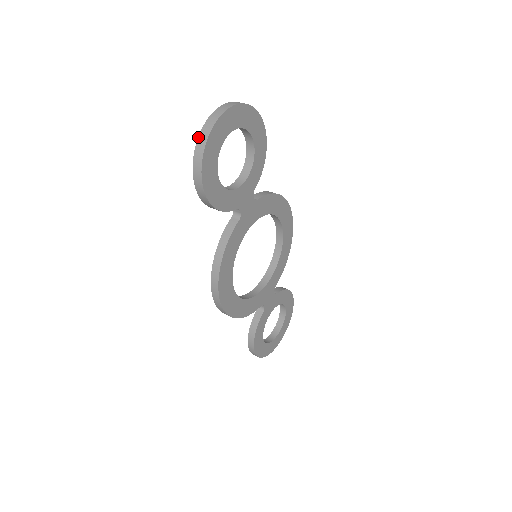
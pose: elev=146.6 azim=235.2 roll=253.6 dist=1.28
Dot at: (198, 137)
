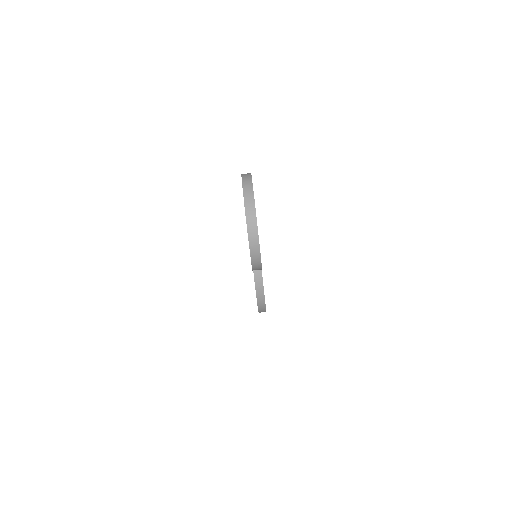
Dot at: (248, 238)
